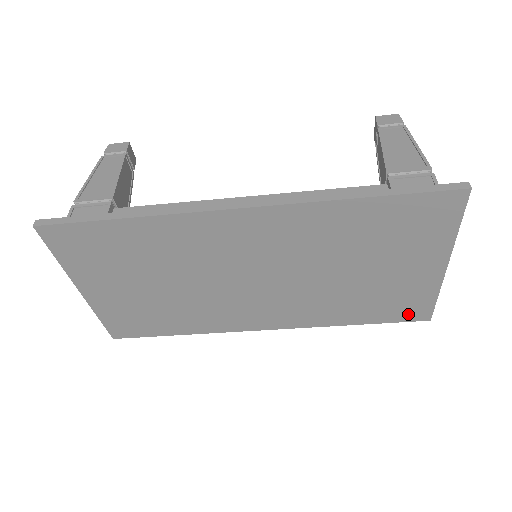
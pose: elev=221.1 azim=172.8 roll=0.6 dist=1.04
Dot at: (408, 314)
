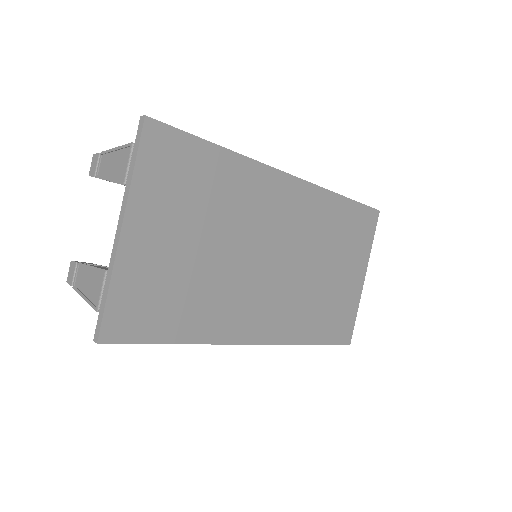
Dot at: (341, 334)
